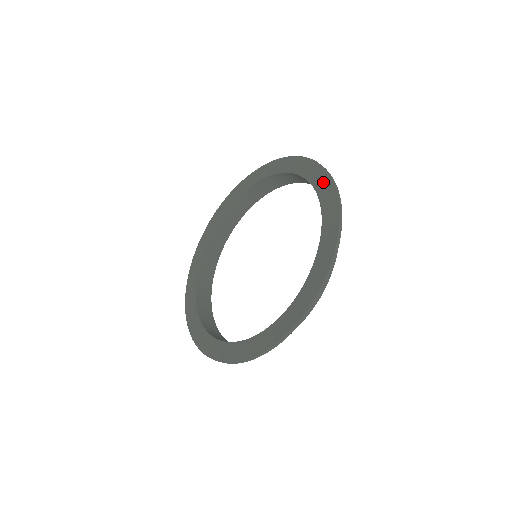
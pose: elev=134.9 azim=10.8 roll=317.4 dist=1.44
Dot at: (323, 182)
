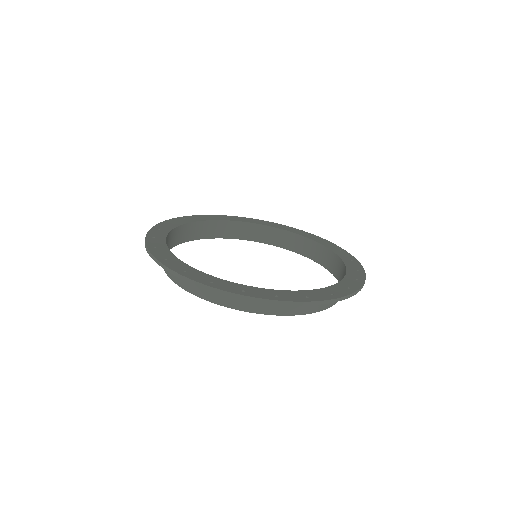
Dot at: (338, 249)
